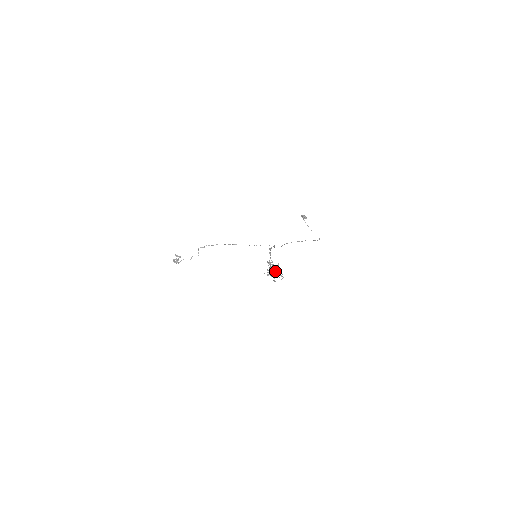
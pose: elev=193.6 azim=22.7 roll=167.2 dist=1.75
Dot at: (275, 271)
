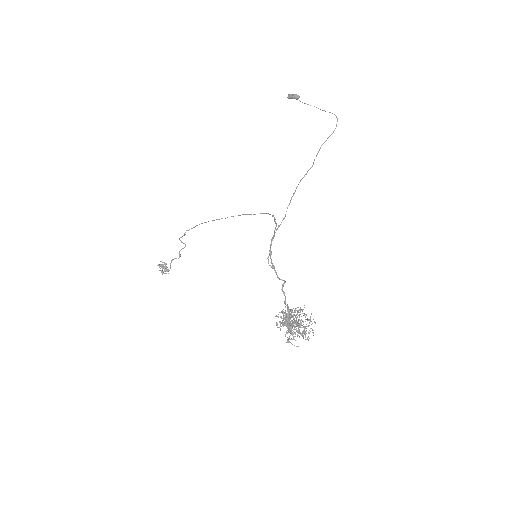
Dot at: occluded
